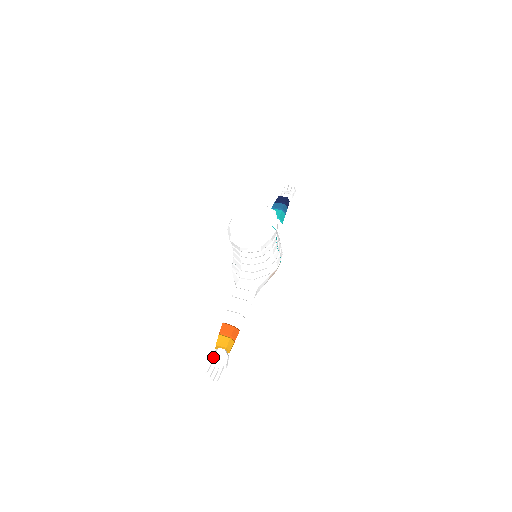
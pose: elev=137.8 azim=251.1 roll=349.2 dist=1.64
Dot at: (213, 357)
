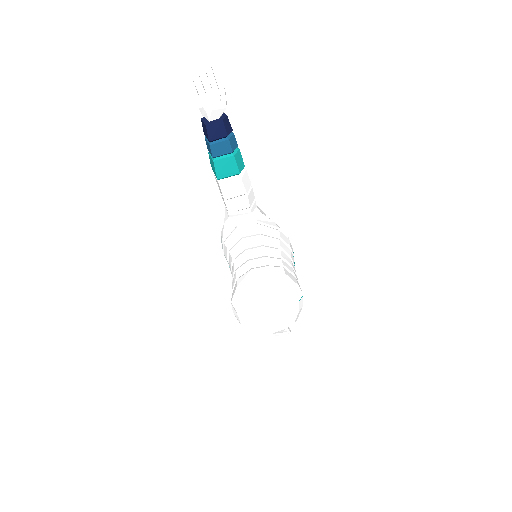
Dot at: (274, 333)
